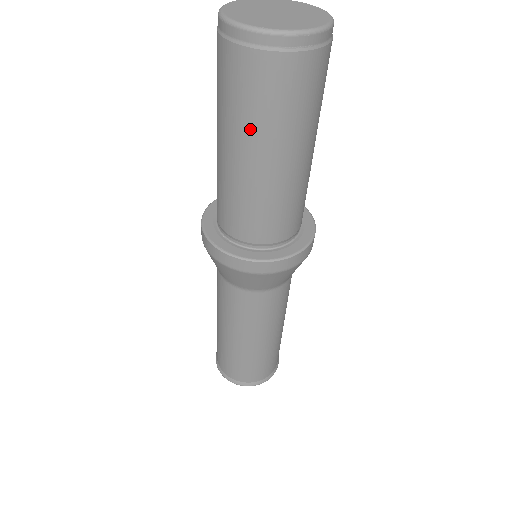
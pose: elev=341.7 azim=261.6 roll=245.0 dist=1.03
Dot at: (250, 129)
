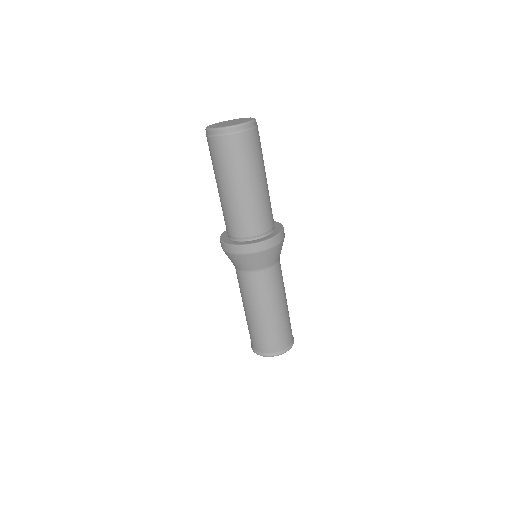
Dot at: (224, 173)
